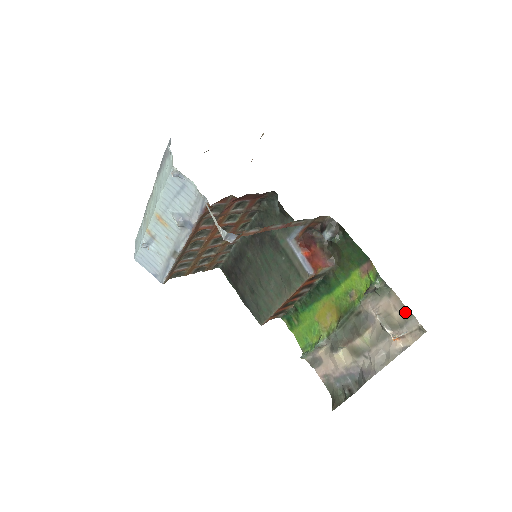
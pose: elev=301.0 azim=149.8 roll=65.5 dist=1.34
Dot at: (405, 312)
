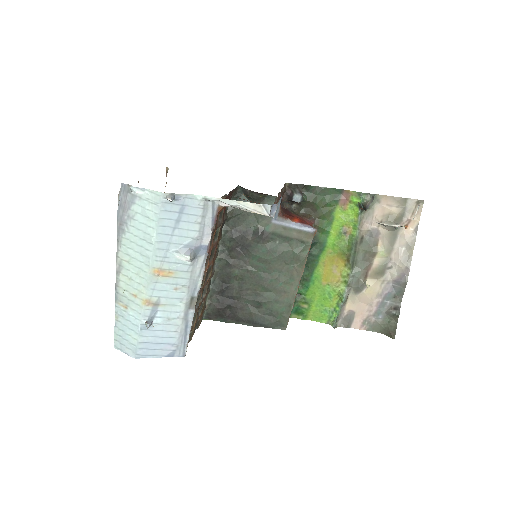
Dot at: (400, 201)
